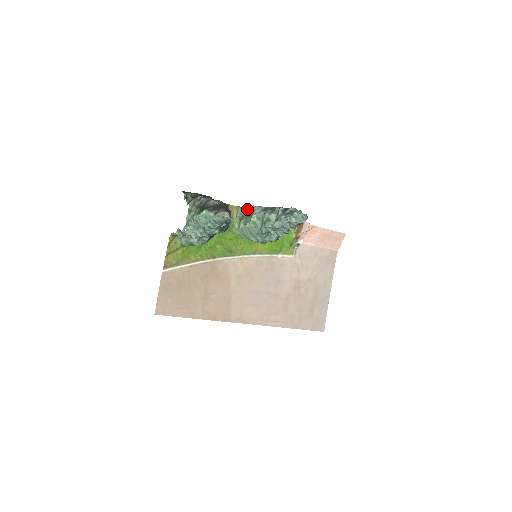
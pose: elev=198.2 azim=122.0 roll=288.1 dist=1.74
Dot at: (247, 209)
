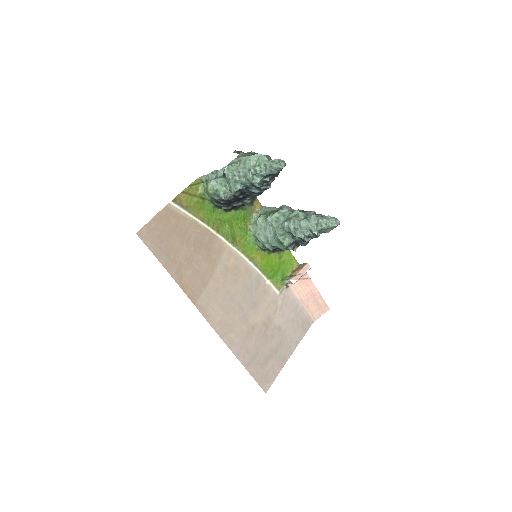
Dot at: (273, 208)
